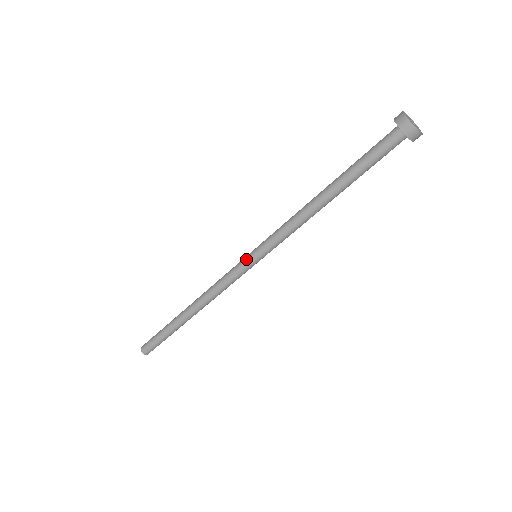
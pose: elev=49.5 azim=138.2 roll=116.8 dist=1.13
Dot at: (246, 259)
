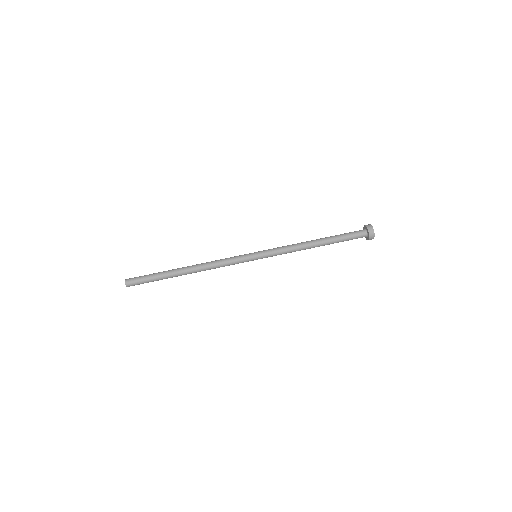
Dot at: (250, 253)
